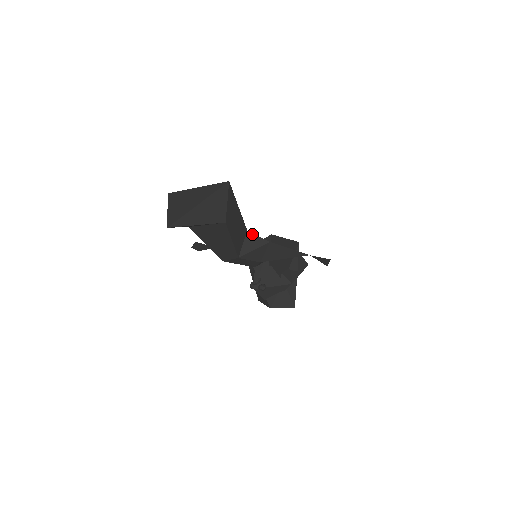
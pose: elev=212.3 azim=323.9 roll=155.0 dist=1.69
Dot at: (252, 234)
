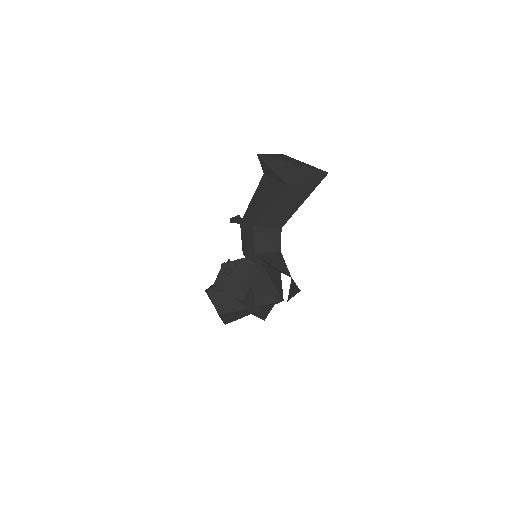
Dot at: (280, 233)
